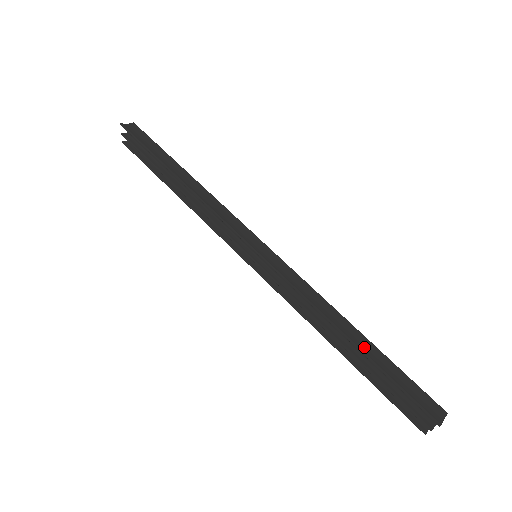
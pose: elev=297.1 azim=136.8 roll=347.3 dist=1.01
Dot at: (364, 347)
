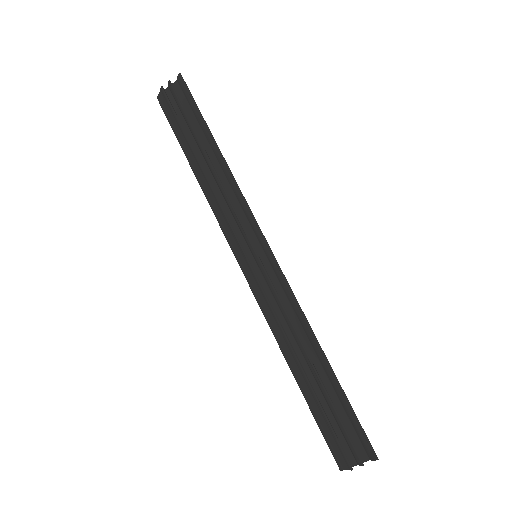
Dot at: (332, 373)
